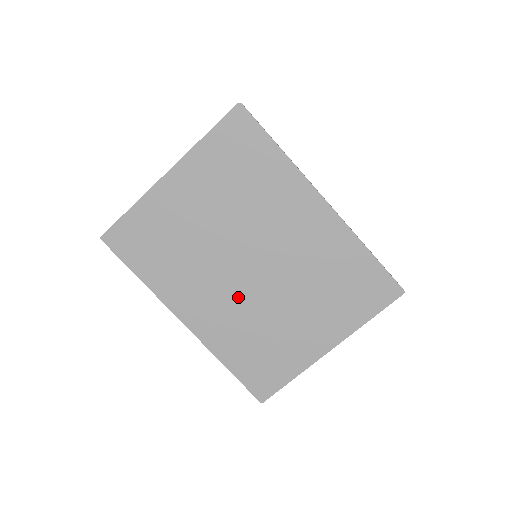
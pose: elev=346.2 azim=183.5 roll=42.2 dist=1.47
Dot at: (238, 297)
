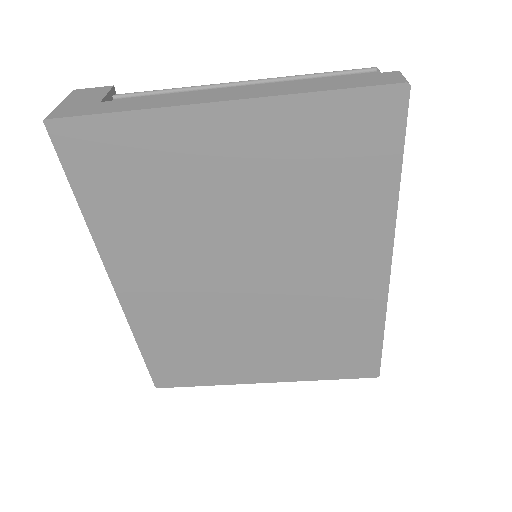
Dot at: (205, 297)
